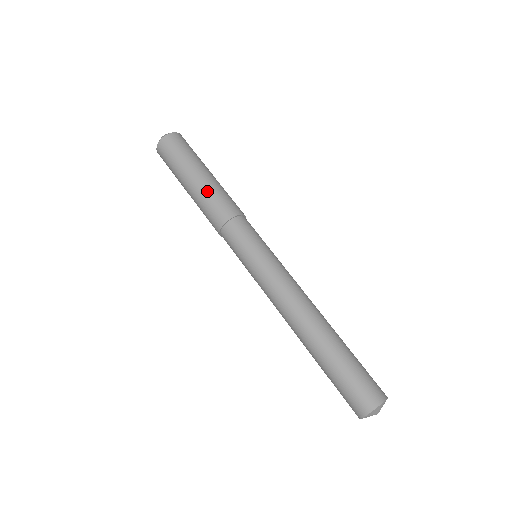
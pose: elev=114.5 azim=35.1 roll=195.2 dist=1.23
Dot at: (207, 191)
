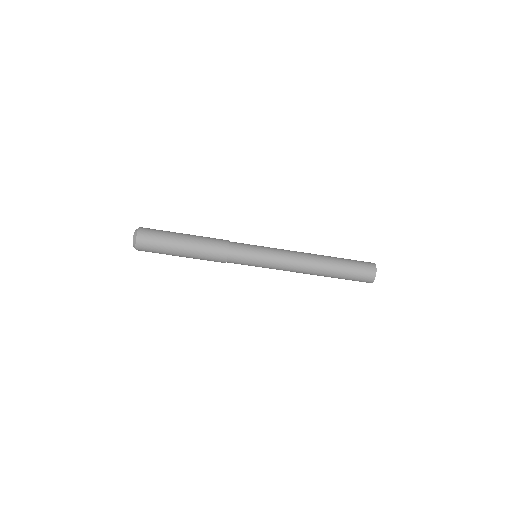
Dot at: (198, 257)
